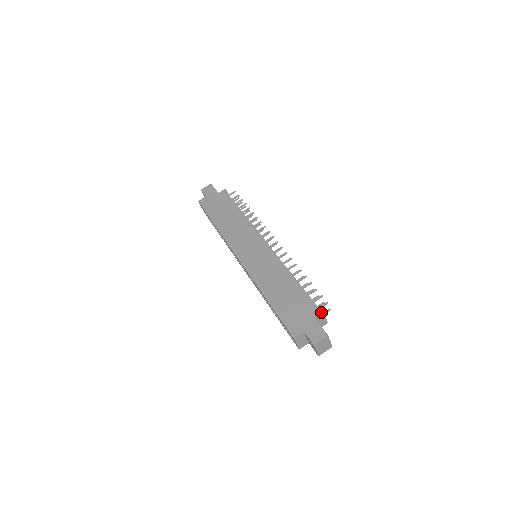
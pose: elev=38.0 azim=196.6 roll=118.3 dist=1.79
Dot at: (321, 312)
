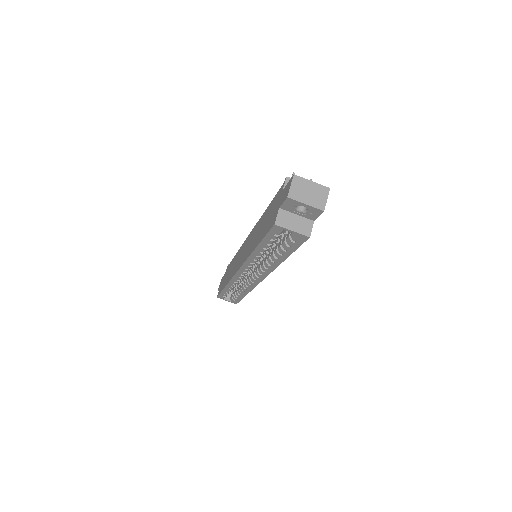
Dot at: (285, 180)
